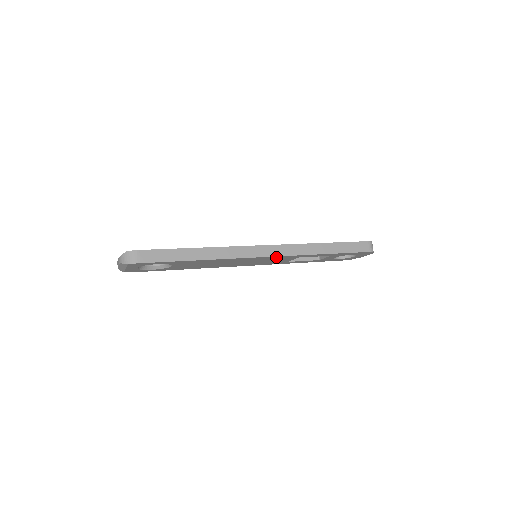
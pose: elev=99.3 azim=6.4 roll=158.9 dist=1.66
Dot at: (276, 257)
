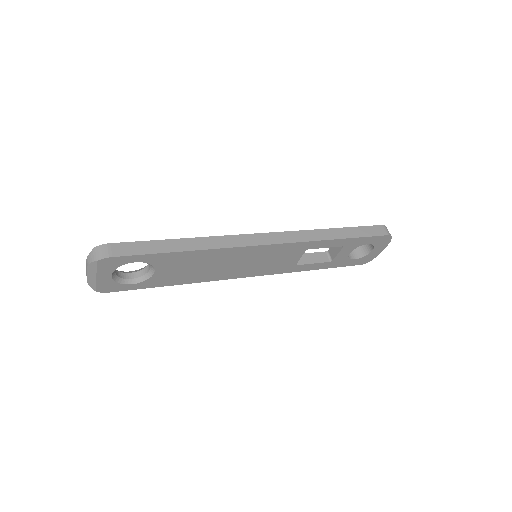
Dot at: (280, 247)
